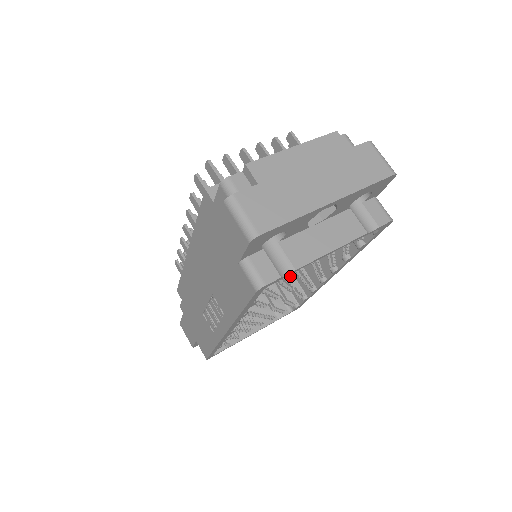
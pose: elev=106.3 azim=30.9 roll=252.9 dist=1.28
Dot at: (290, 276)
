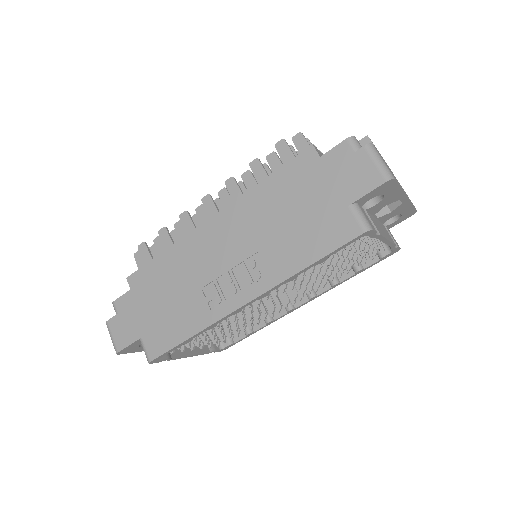
Dot at: occluded
